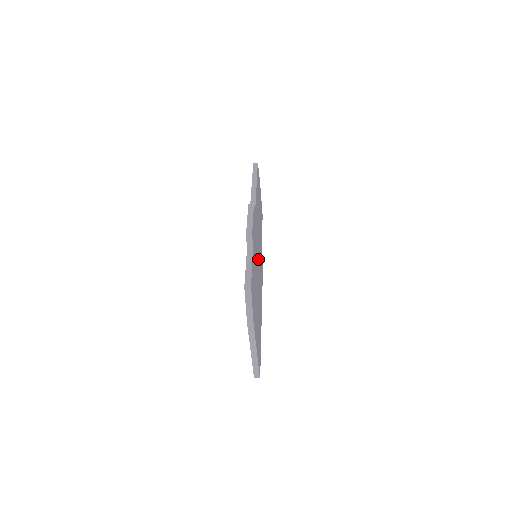
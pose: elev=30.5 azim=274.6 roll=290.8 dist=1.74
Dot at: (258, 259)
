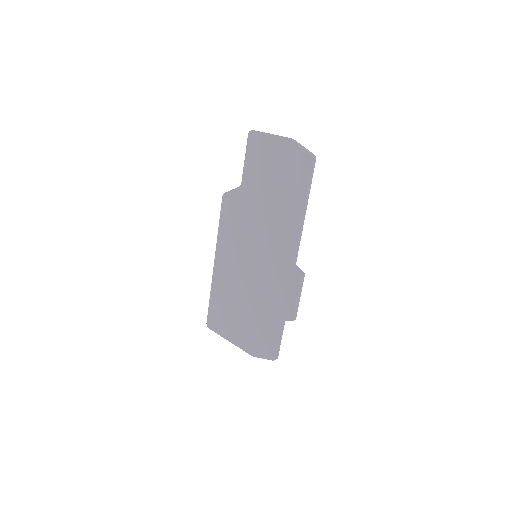
Dot at: occluded
